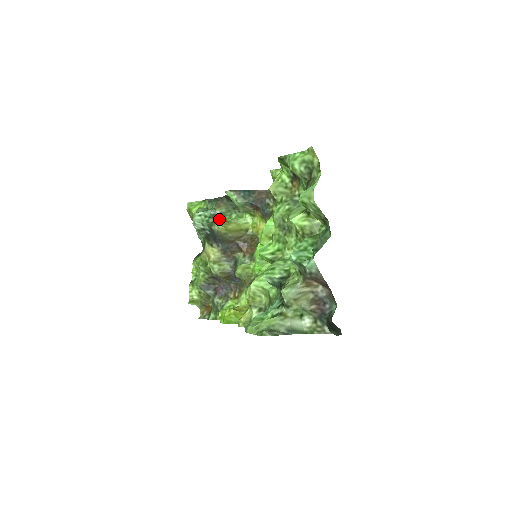
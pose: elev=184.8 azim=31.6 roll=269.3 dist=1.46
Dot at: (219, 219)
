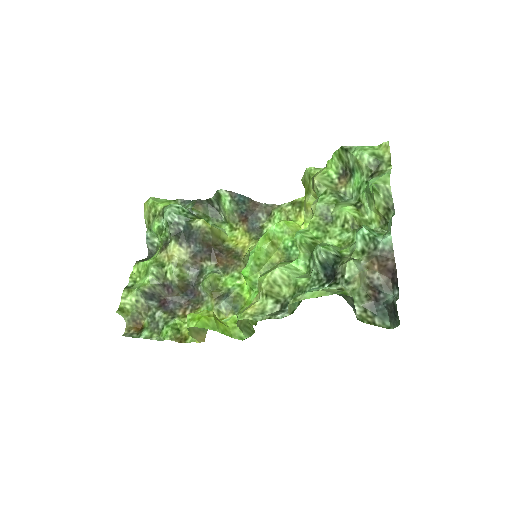
Dot at: (199, 218)
